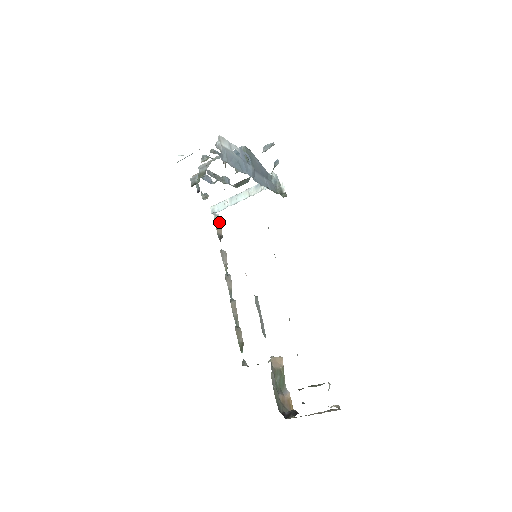
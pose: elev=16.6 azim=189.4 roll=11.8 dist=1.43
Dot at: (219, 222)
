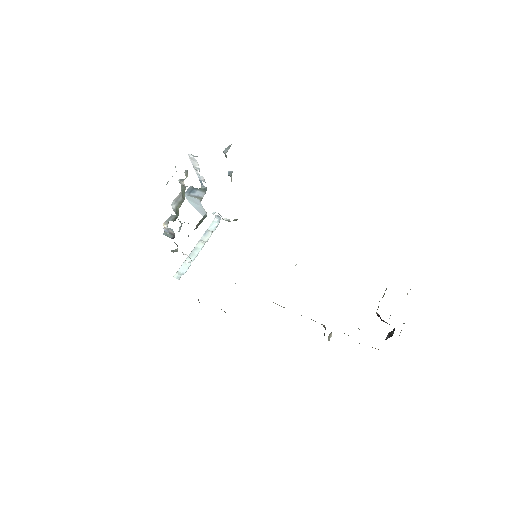
Dot at: occluded
